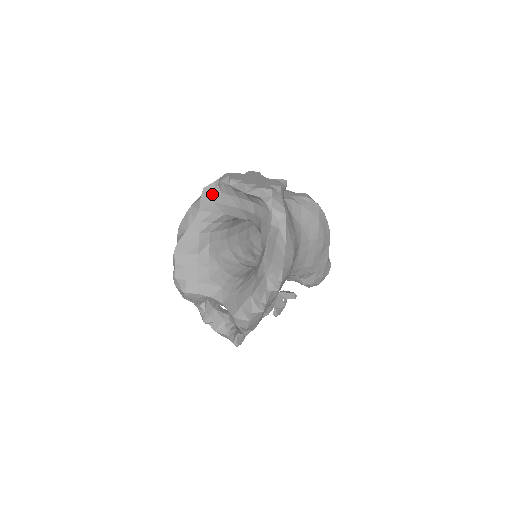
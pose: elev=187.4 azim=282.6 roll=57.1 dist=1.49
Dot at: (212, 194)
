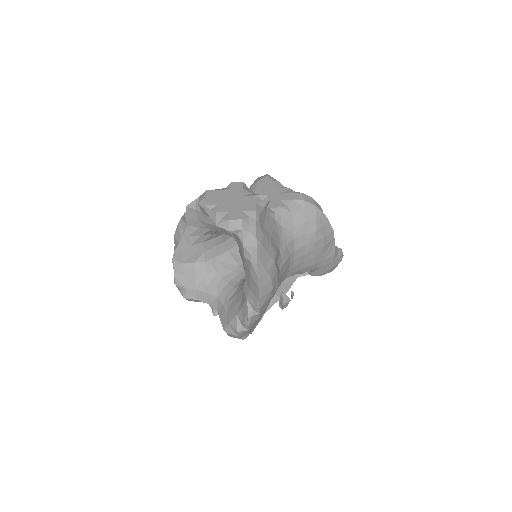
Dot at: (195, 212)
